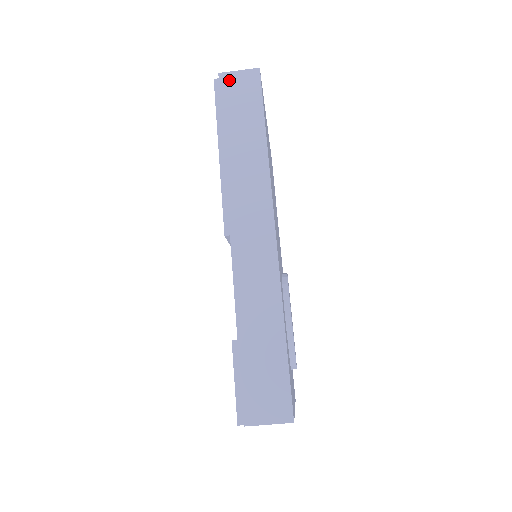
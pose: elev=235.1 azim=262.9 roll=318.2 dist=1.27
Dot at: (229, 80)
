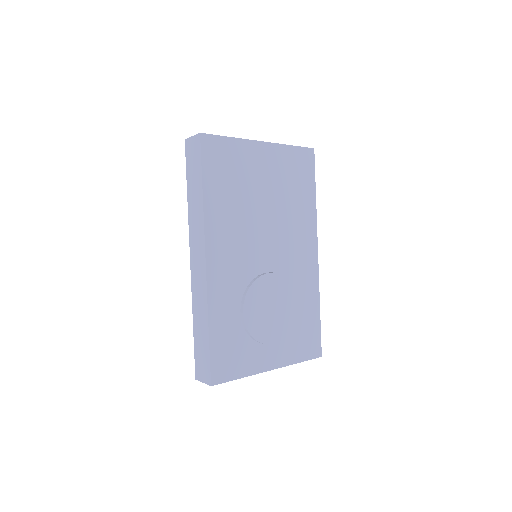
Dot at: (189, 145)
